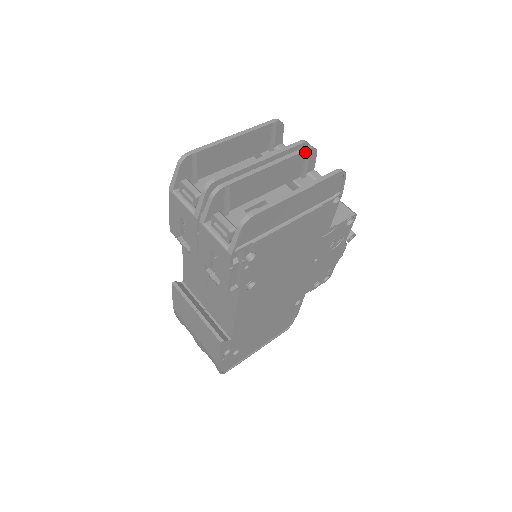
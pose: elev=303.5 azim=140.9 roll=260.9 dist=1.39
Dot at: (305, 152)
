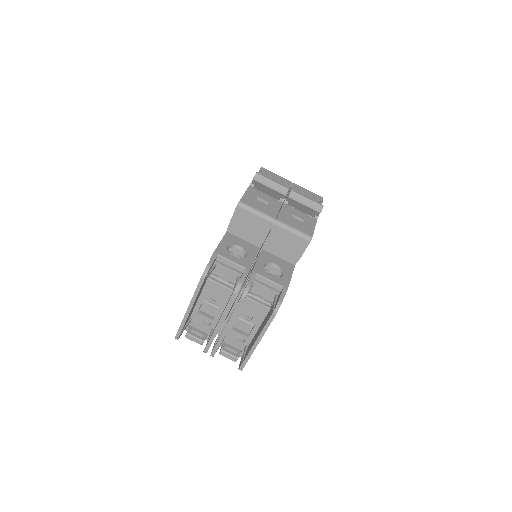
Dot at: (242, 301)
